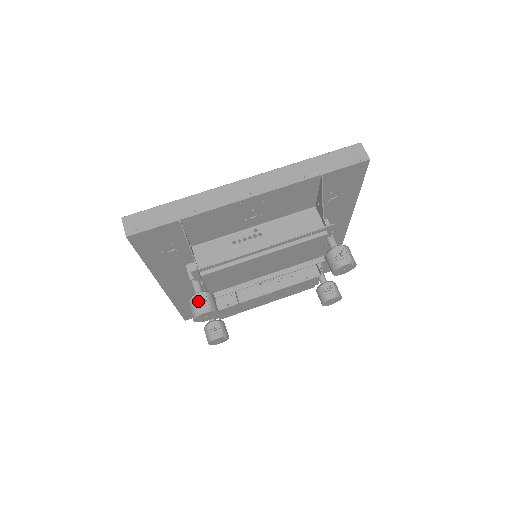
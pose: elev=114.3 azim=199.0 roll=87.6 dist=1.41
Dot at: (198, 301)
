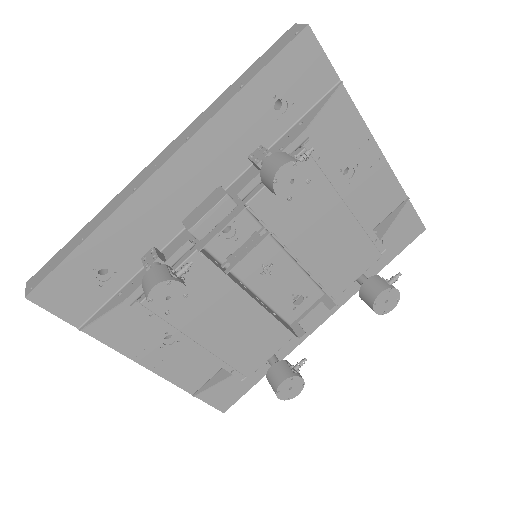
Dot at: (306, 152)
